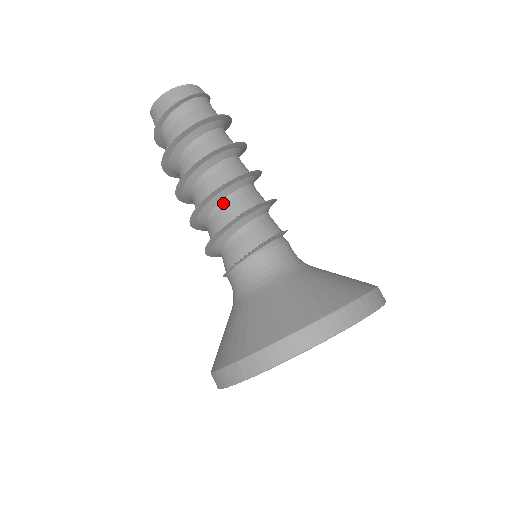
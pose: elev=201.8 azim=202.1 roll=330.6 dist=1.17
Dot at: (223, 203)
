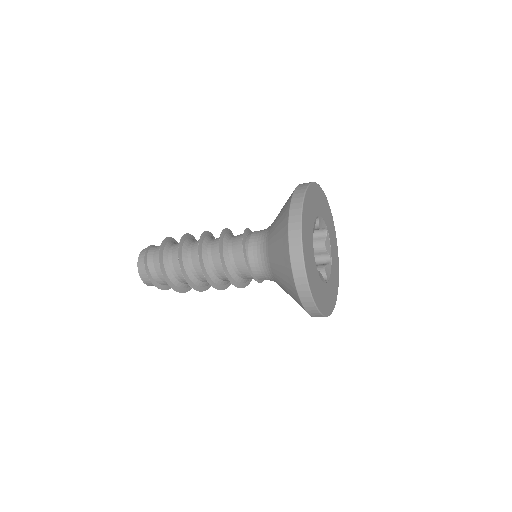
Dot at: (212, 266)
